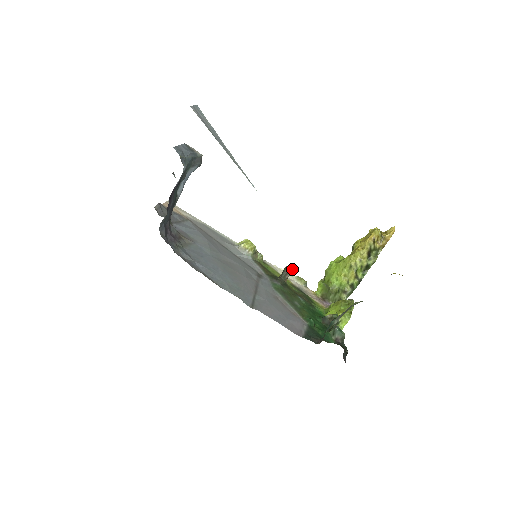
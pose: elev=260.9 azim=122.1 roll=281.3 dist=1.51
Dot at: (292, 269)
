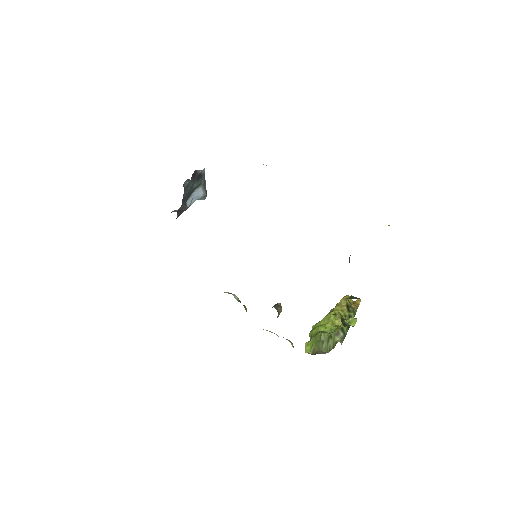
Dot at: (281, 308)
